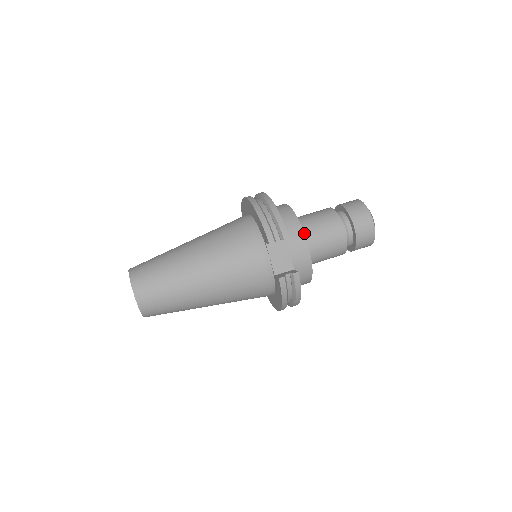
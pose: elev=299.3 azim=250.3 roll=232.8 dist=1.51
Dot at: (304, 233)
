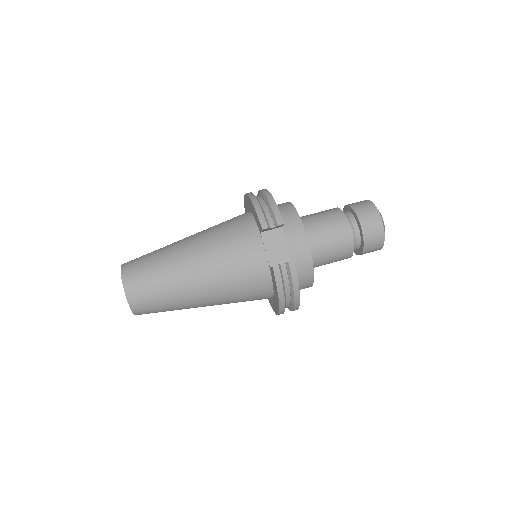
Dot at: occluded
